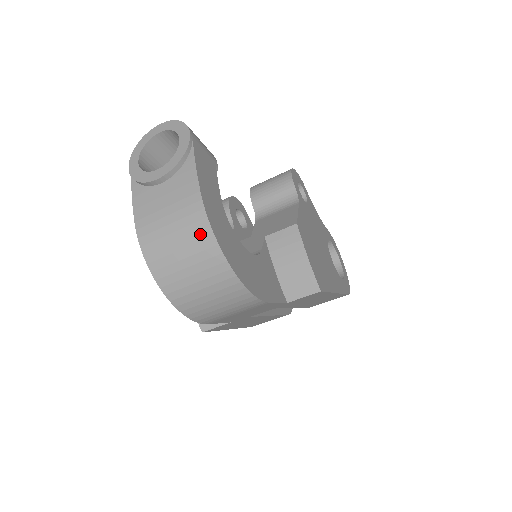
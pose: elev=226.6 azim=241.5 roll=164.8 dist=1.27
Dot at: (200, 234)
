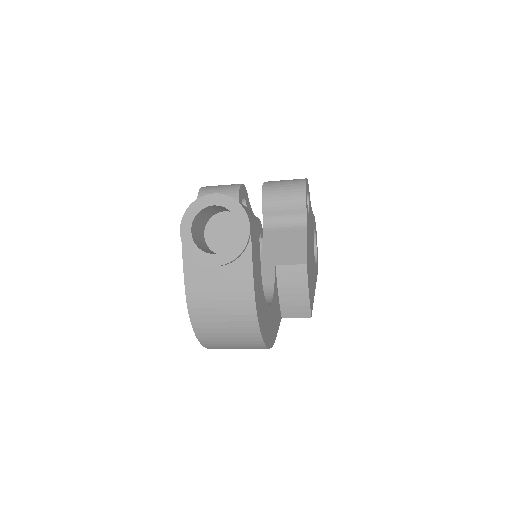
Dot at: (247, 323)
